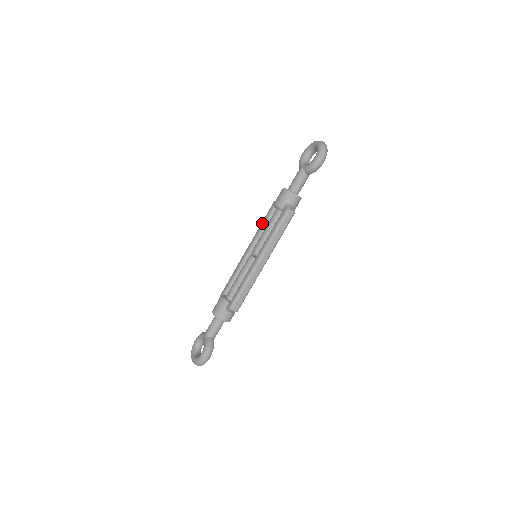
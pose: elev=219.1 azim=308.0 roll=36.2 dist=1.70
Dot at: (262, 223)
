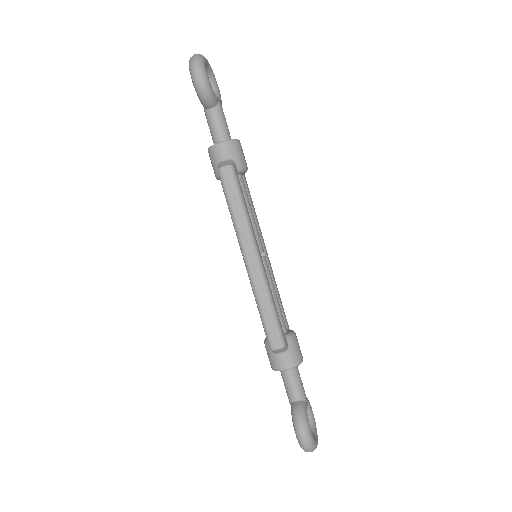
Dot at: occluded
